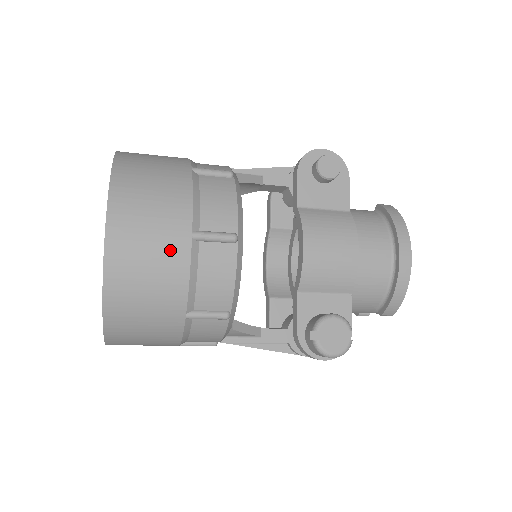
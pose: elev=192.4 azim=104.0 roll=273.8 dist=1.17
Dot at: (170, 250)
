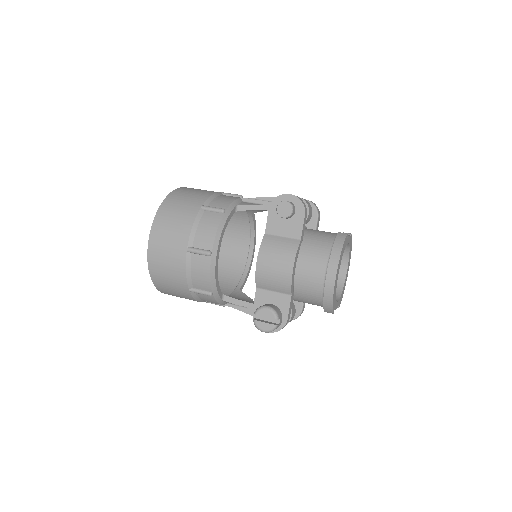
Dot at: (176, 256)
